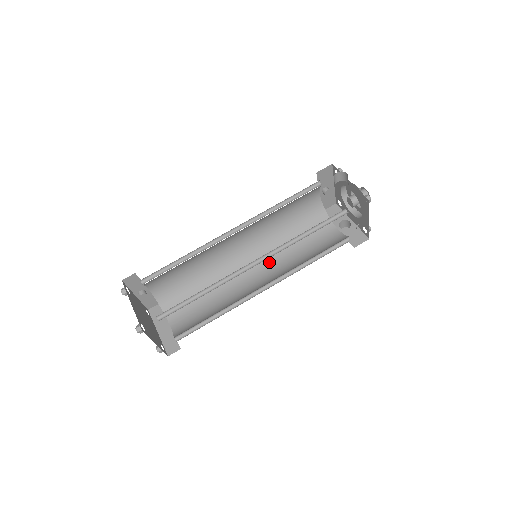
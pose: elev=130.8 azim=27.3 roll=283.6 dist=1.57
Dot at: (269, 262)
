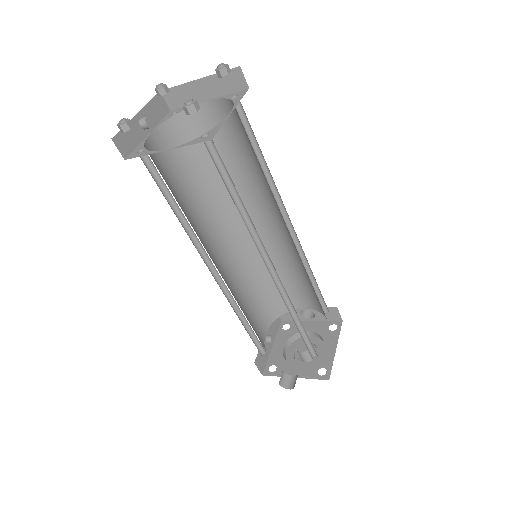
Dot at: occluded
